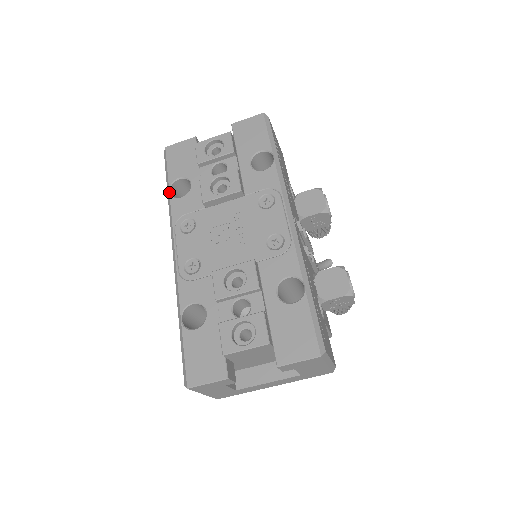
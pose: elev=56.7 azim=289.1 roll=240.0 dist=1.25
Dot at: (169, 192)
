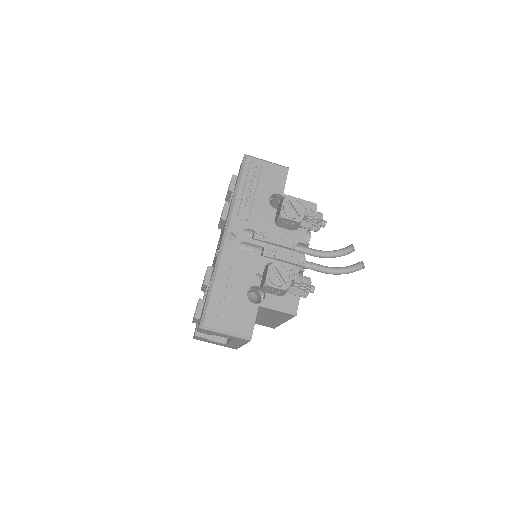
Dot at: occluded
